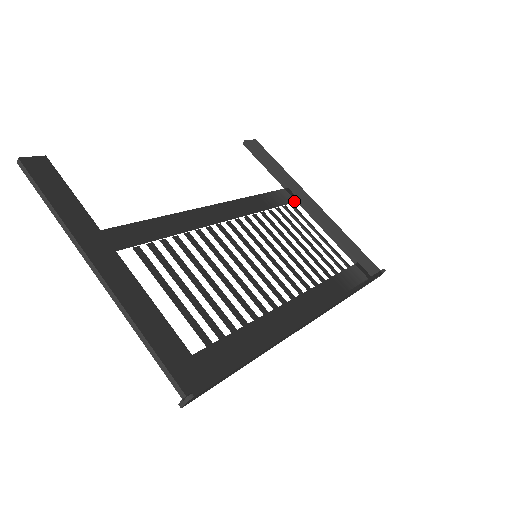
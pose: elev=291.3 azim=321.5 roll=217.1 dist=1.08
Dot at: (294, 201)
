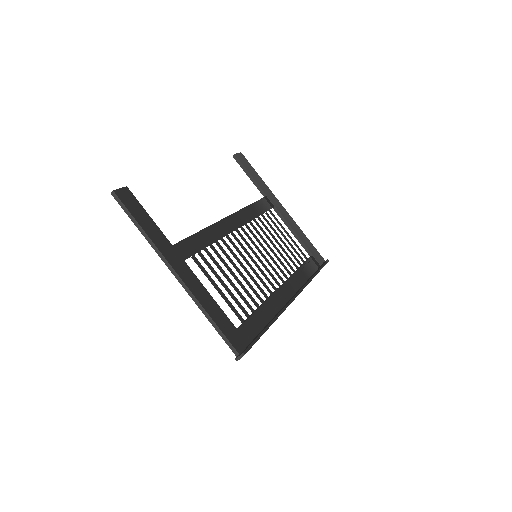
Dot at: (271, 208)
